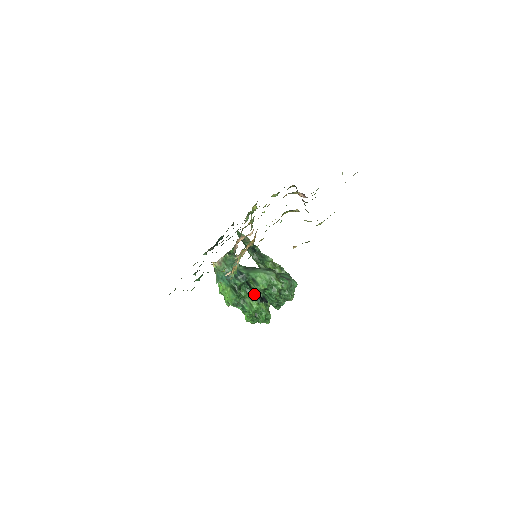
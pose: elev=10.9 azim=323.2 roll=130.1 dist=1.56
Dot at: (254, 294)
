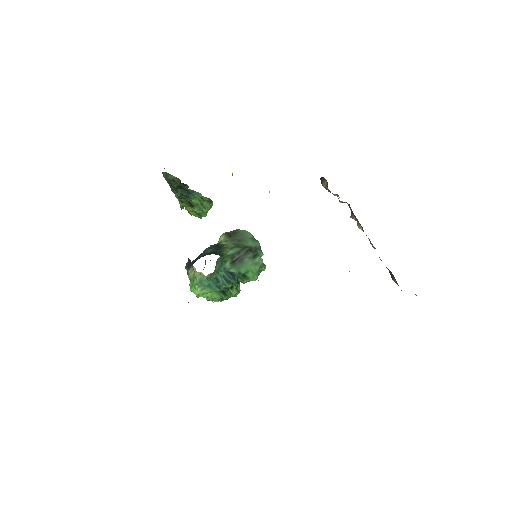
Dot at: occluded
